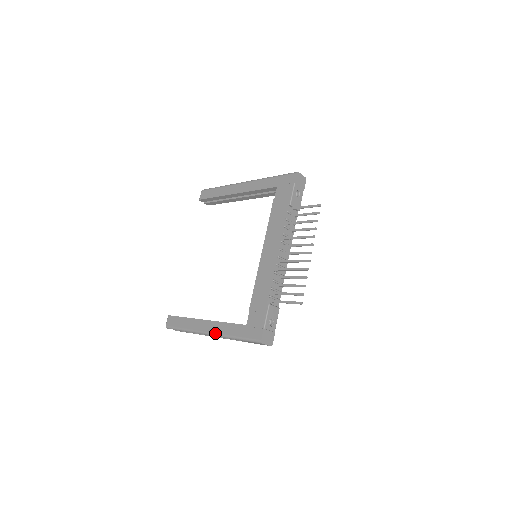
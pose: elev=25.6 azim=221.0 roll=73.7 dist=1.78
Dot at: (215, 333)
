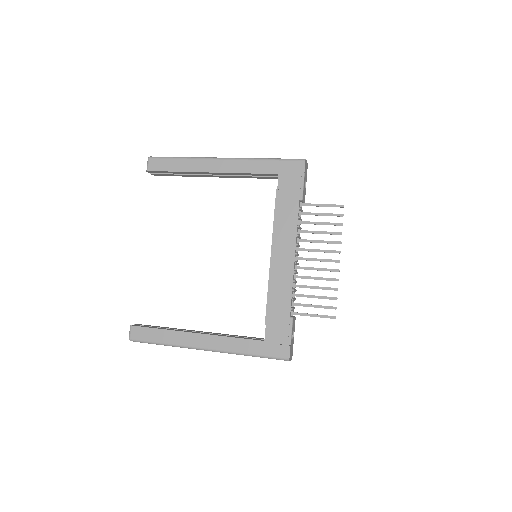
Dot at: (218, 350)
